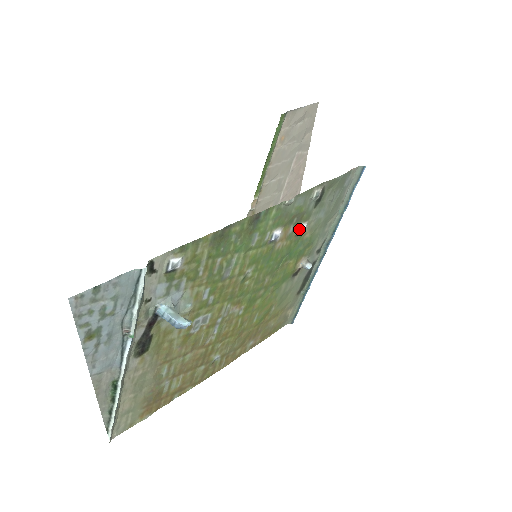
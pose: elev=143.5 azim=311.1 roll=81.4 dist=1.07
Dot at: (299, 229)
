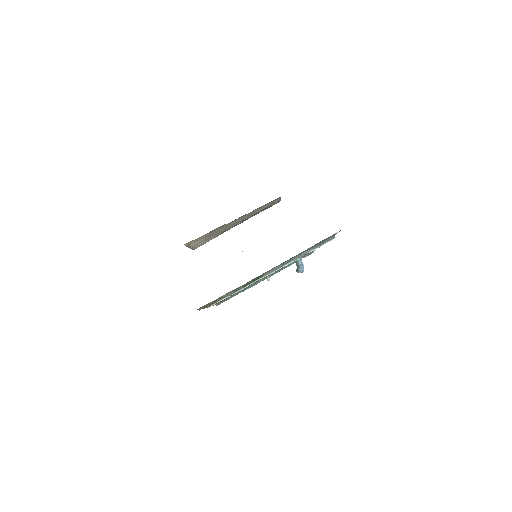
Dot at: occluded
